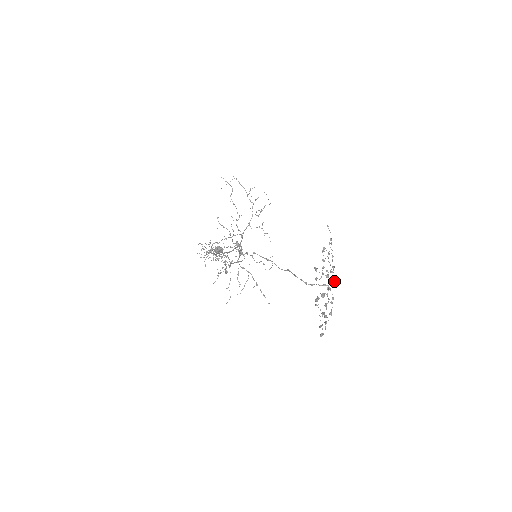
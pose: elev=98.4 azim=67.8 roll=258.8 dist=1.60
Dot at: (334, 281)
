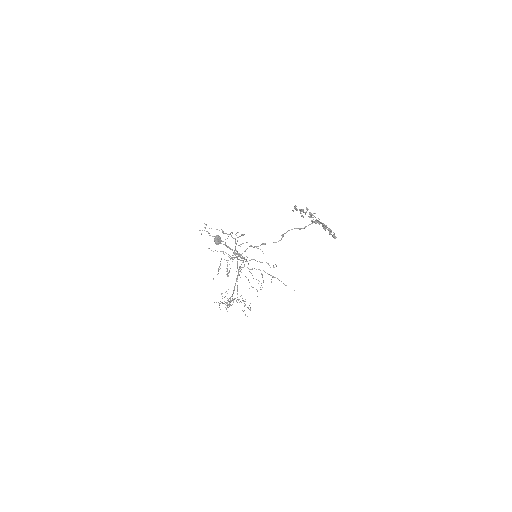
Dot at: occluded
